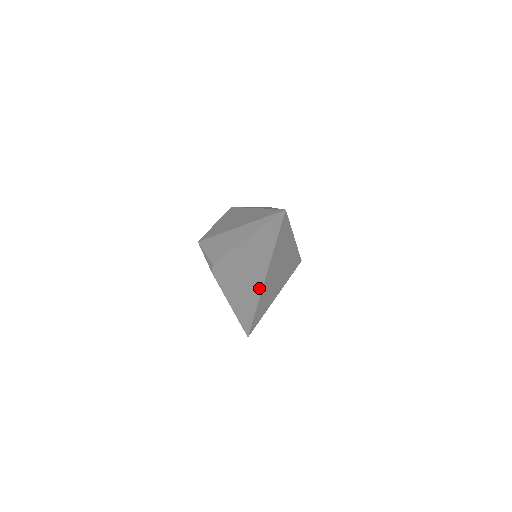
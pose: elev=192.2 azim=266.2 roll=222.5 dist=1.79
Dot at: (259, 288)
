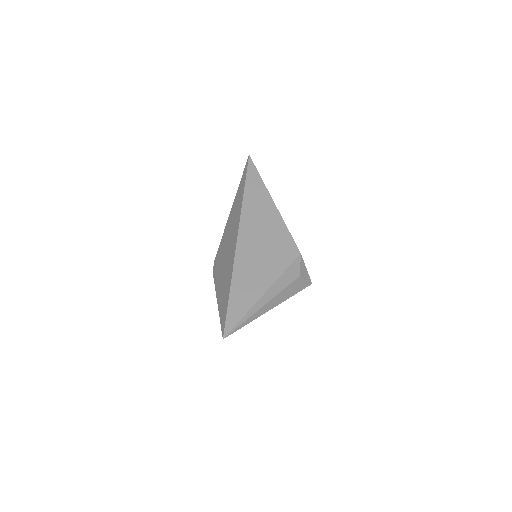
Dot at: (235, 243)
